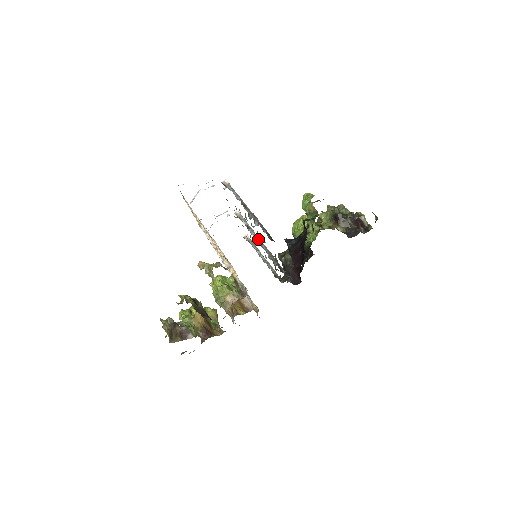
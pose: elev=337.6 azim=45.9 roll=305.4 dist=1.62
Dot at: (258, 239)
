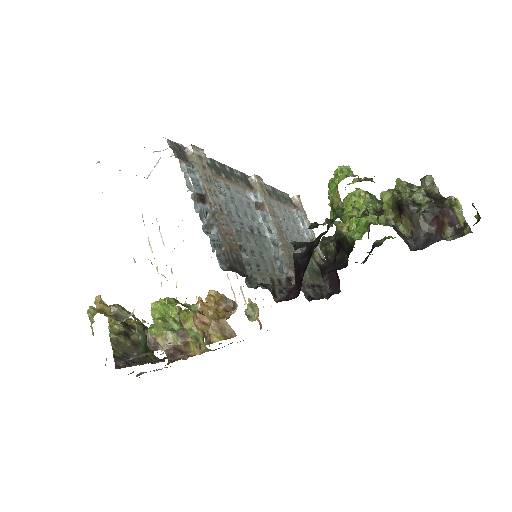
Dot at: (266, 228)
